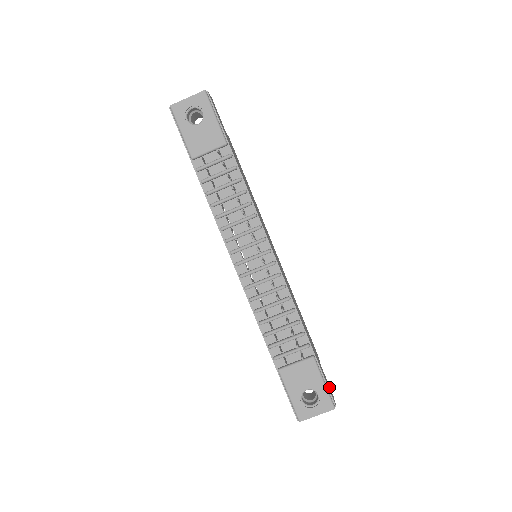
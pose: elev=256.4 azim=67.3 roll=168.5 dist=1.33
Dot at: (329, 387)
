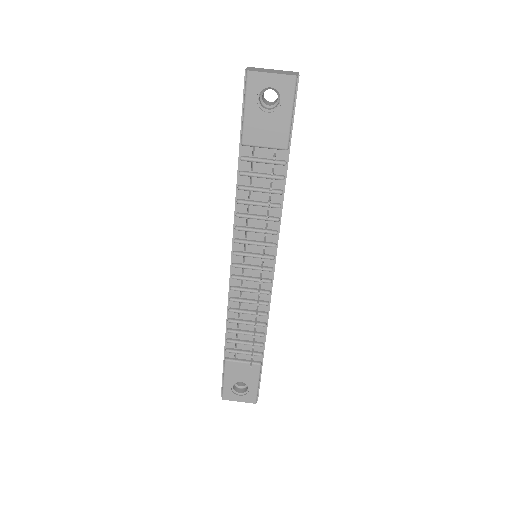
Dot at: occluded
